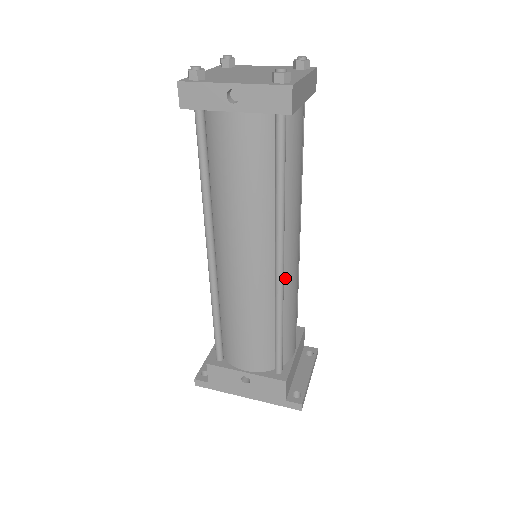
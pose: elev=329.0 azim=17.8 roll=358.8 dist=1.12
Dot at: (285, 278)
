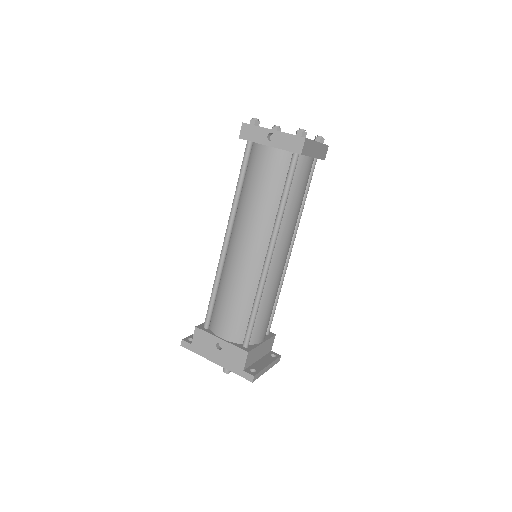
Dot at: (270, 271)
